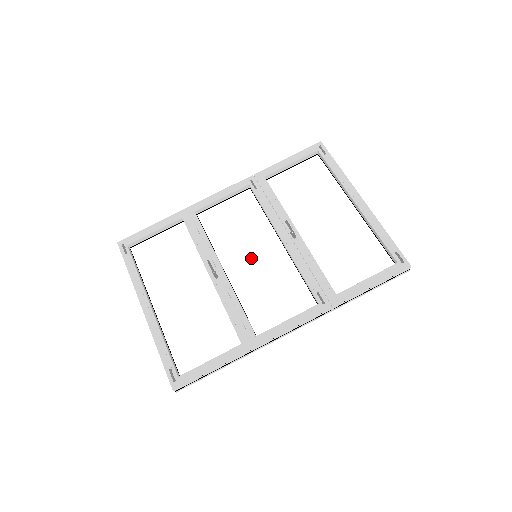
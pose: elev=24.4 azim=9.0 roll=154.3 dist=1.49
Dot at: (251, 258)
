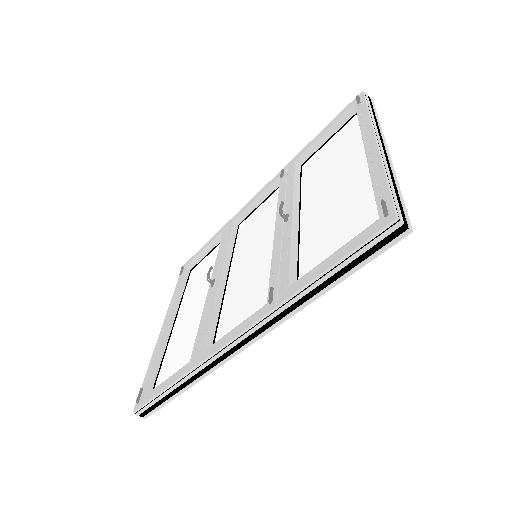
Dot at: (251, 259)
